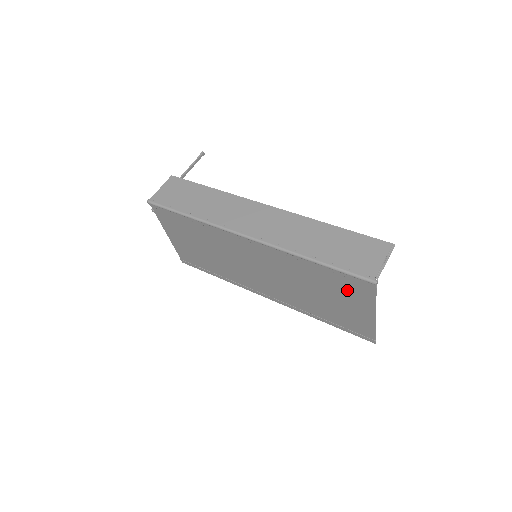
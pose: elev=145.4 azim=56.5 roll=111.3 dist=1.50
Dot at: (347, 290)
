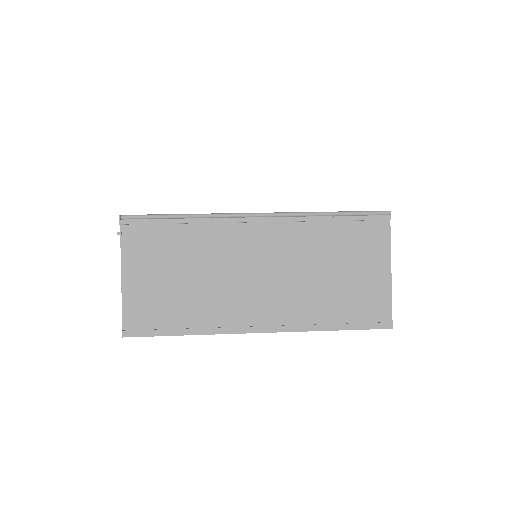
Dot at: (363, 243)
